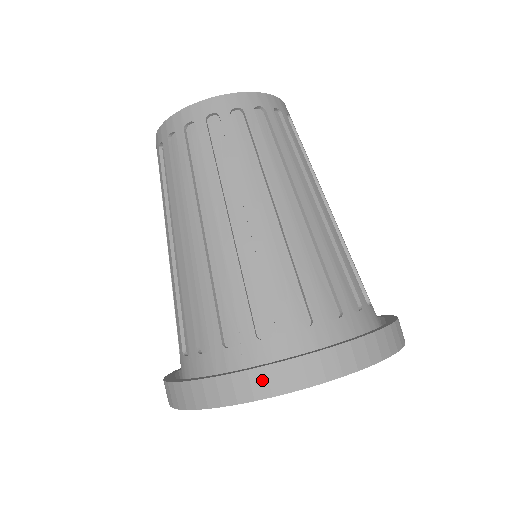
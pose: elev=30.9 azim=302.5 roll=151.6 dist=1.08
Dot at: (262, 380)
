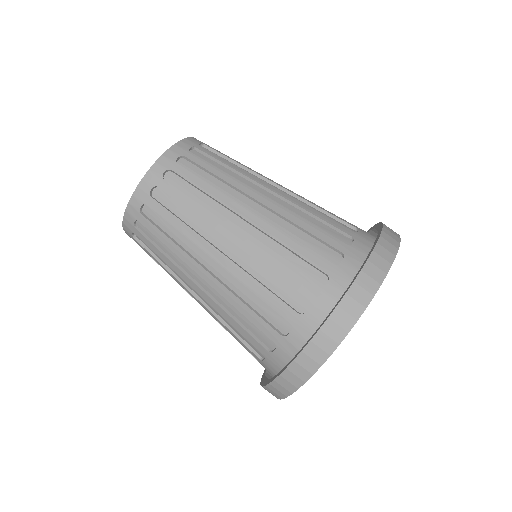
Dot at: (325, 339)
